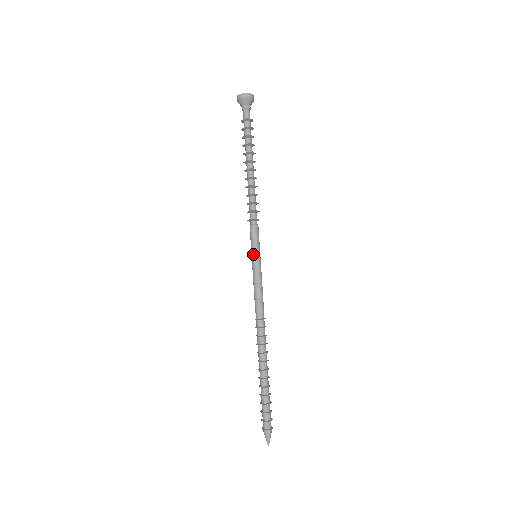
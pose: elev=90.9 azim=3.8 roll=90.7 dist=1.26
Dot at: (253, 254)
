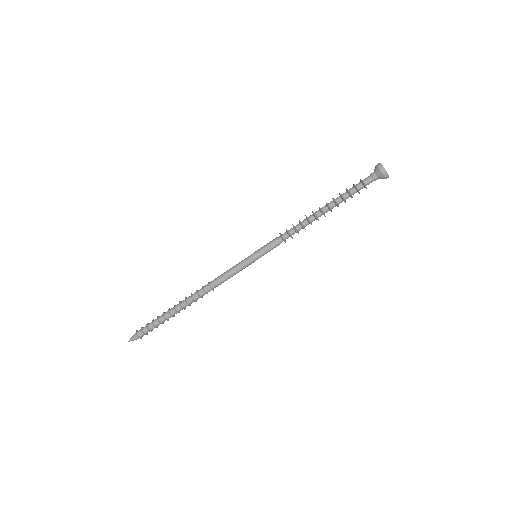
Dot at: (255, 252)
